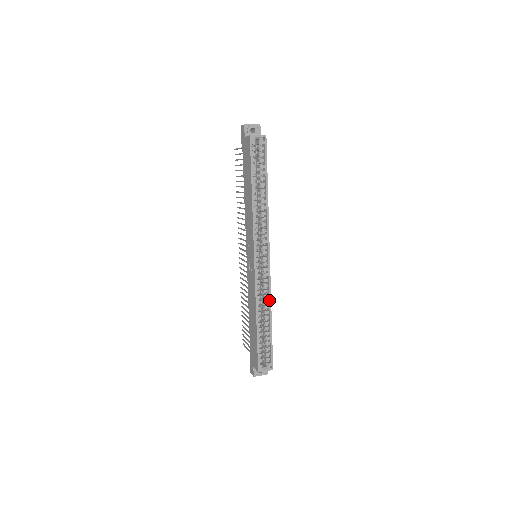
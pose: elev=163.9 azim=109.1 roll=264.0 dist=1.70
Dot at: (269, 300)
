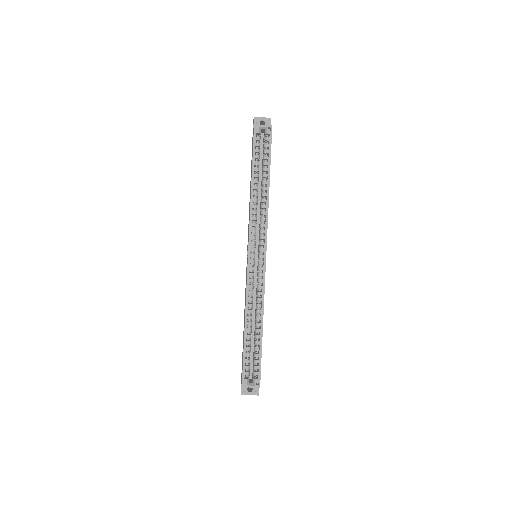
Dot at: (262, 304)
